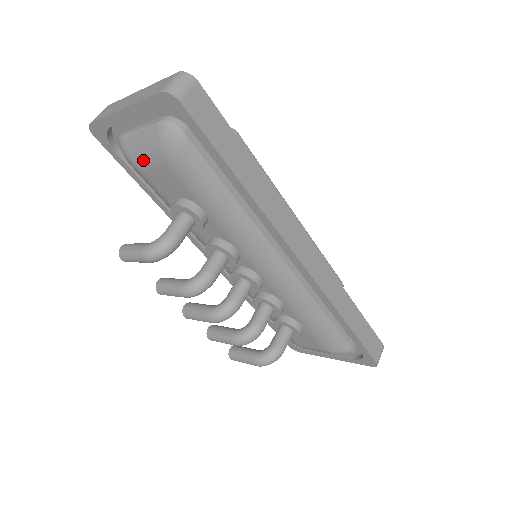
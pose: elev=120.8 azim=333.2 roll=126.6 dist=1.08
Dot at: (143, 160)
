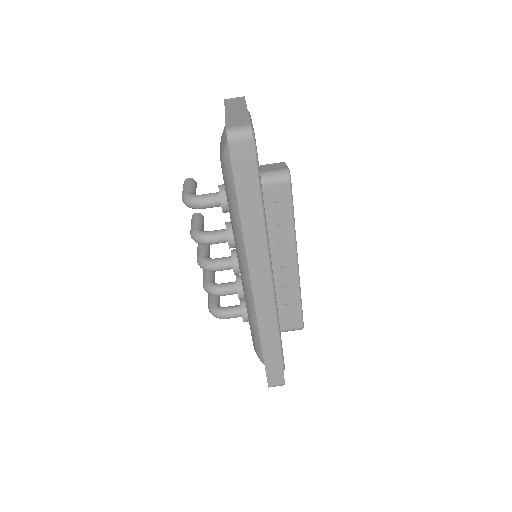
Dot at: (220, 148)
